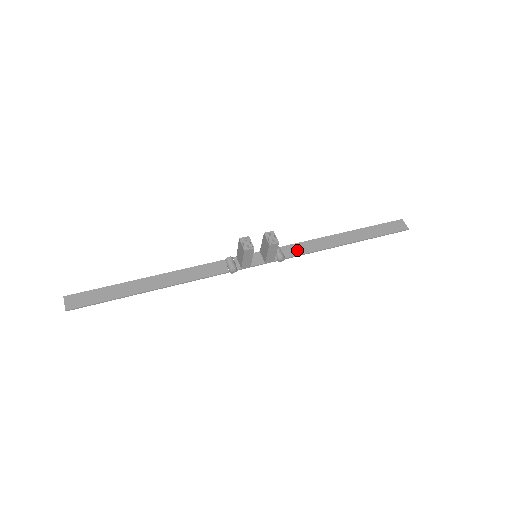
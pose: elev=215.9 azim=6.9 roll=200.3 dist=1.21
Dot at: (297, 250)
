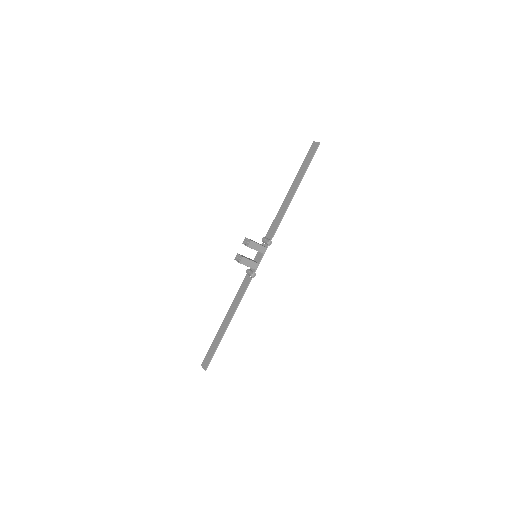
Dot at: (273, 229)
